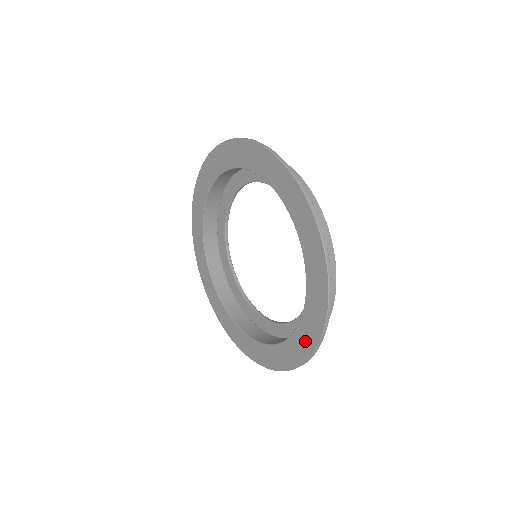
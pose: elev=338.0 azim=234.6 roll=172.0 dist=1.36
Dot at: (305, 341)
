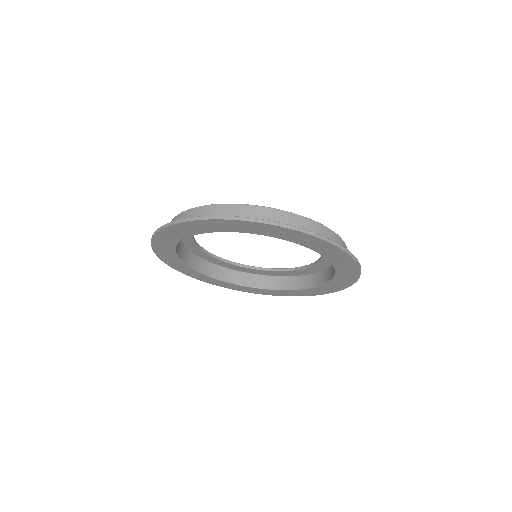
Dot at: (289, 294)
